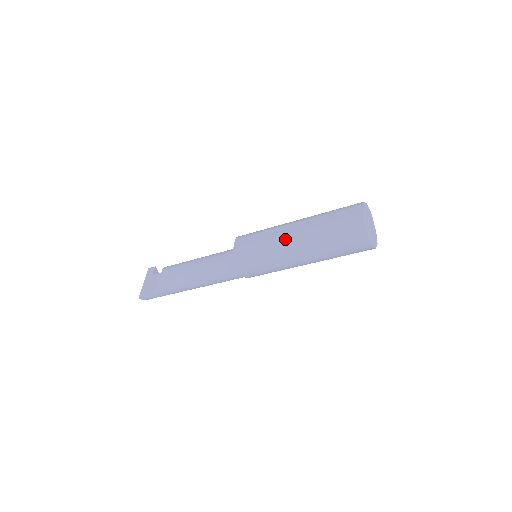
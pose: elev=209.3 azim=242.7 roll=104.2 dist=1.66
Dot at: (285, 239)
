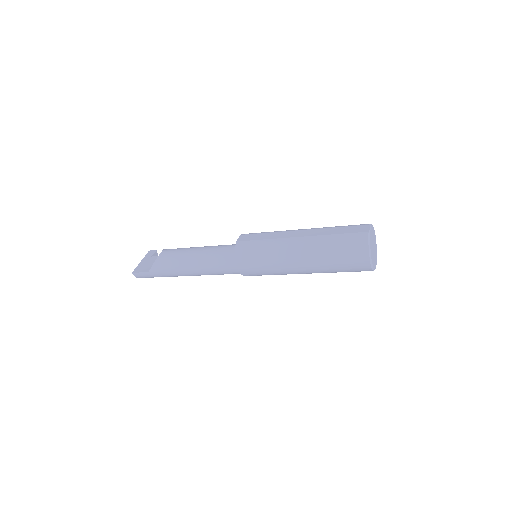
Dot at: (288, 241)
